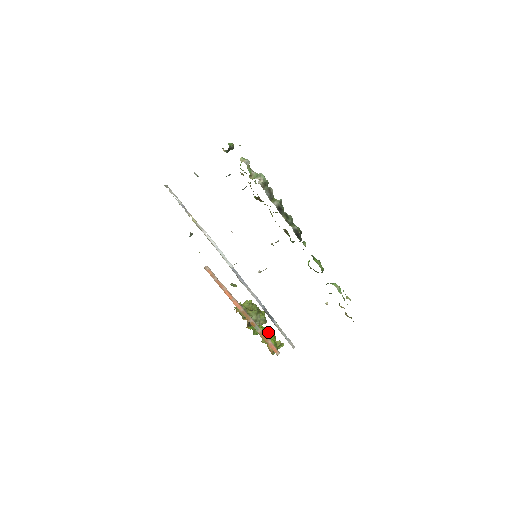
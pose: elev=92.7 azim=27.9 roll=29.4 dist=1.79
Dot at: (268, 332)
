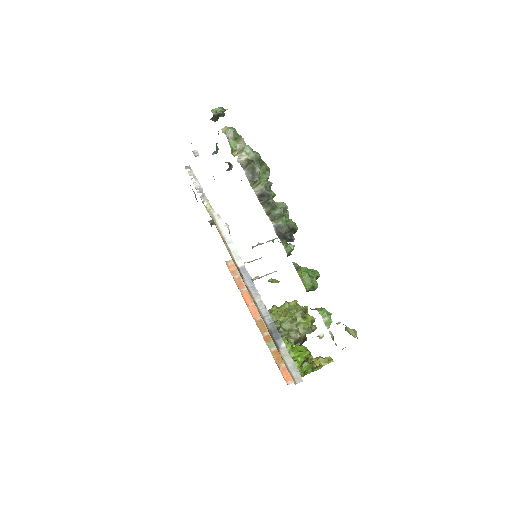
Dot at: (298, 348)
